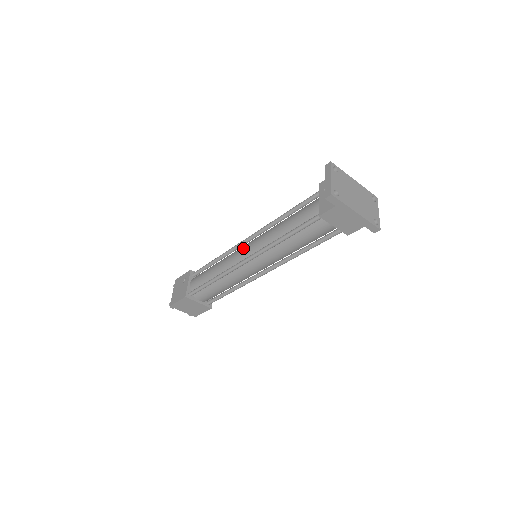
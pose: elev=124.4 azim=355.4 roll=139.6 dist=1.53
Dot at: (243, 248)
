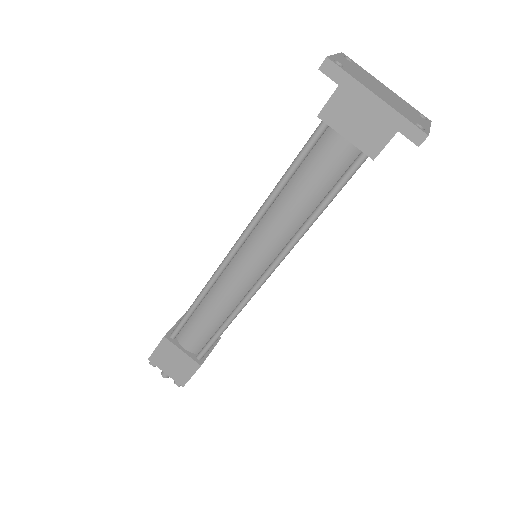
Dot at: occluded
